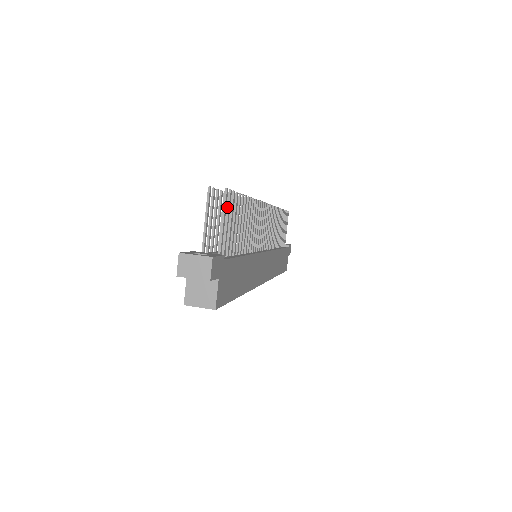
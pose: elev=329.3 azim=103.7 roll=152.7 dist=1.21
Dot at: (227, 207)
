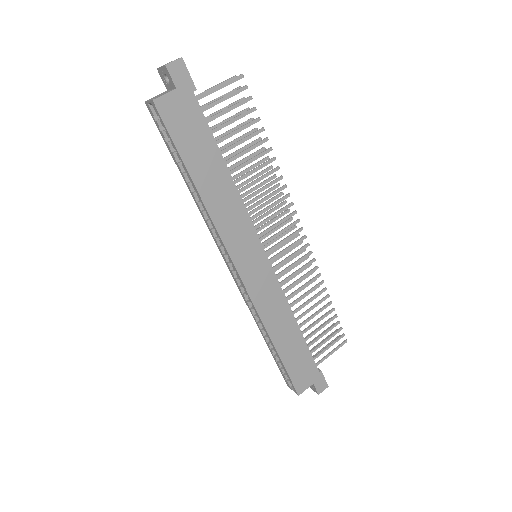
Dot at: (234, 91)
